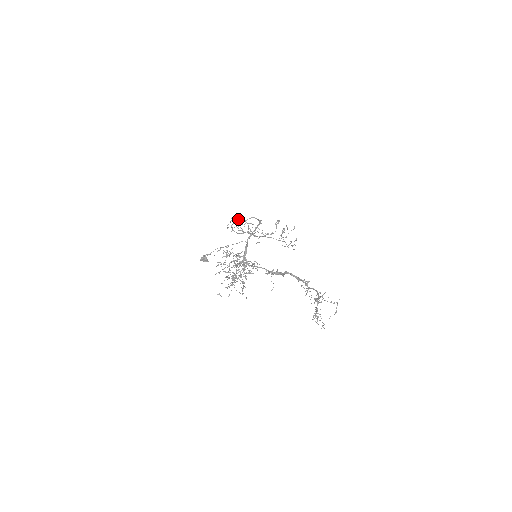
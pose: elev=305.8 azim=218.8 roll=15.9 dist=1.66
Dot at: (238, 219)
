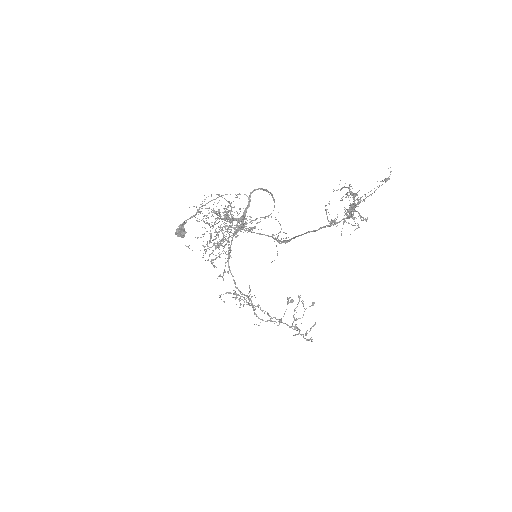
Dot at: (237, 295)
